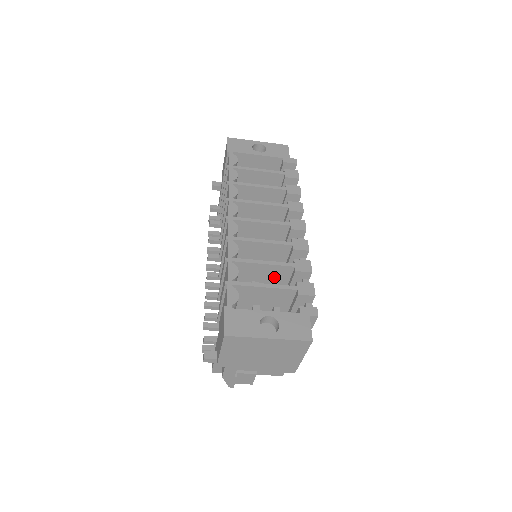
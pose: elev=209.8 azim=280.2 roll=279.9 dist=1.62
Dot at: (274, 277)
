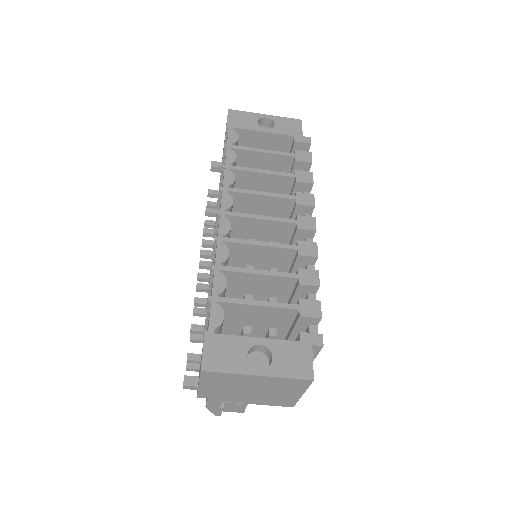
Dot at: (273, 288)
